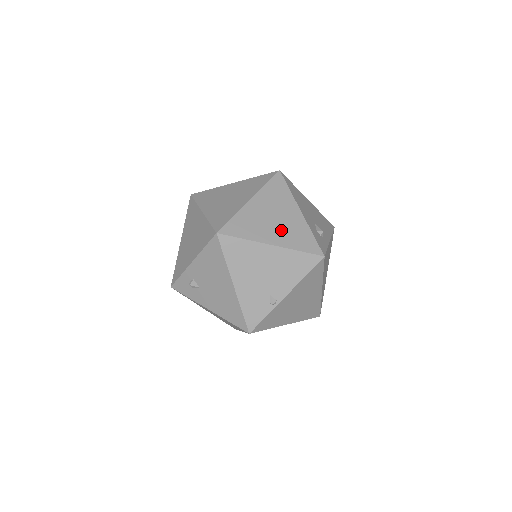
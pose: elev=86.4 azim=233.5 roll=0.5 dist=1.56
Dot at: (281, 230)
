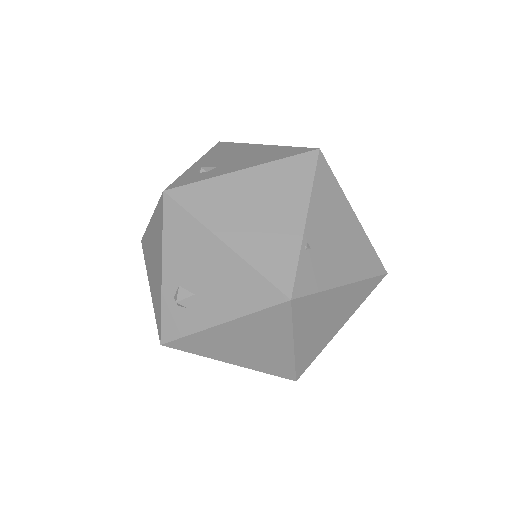
Dot at: occluded
